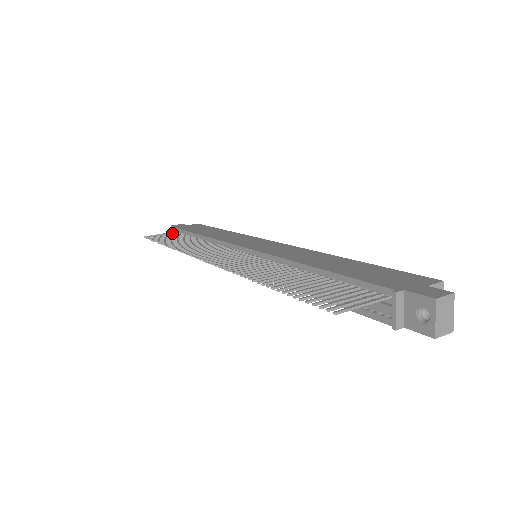
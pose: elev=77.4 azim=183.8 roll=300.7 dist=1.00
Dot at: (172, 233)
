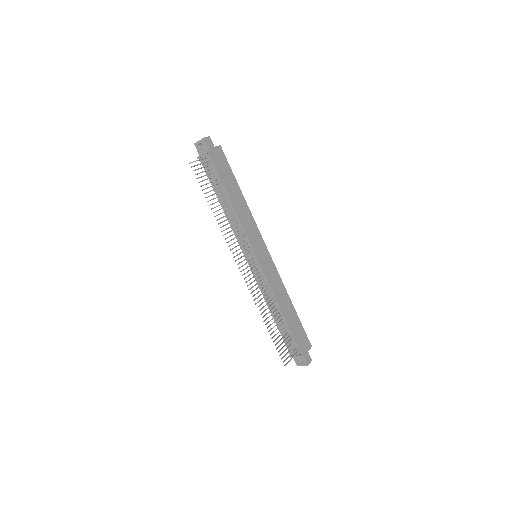
Dot at: (206, 162)
